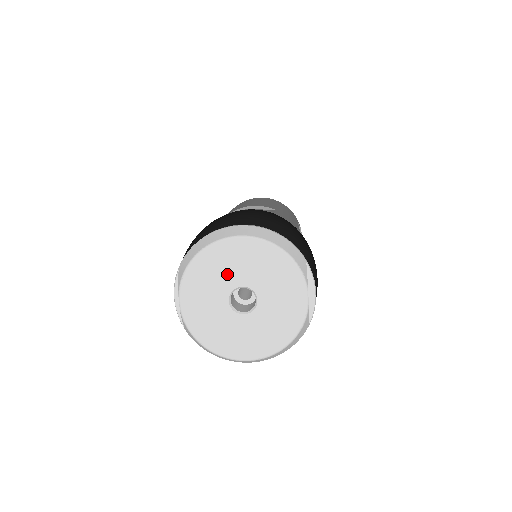
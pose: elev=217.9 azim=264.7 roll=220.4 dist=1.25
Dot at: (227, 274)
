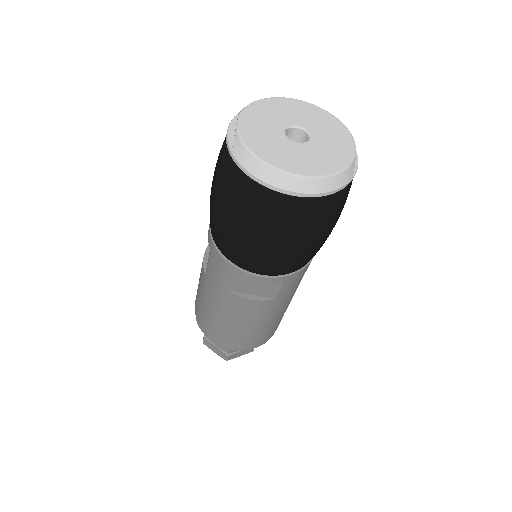
Dot at: (286, 115)
